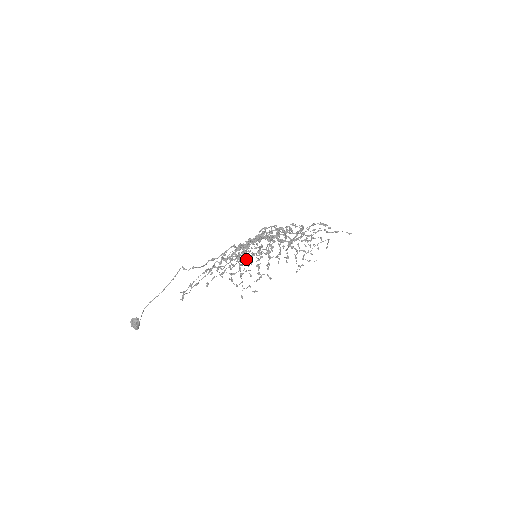
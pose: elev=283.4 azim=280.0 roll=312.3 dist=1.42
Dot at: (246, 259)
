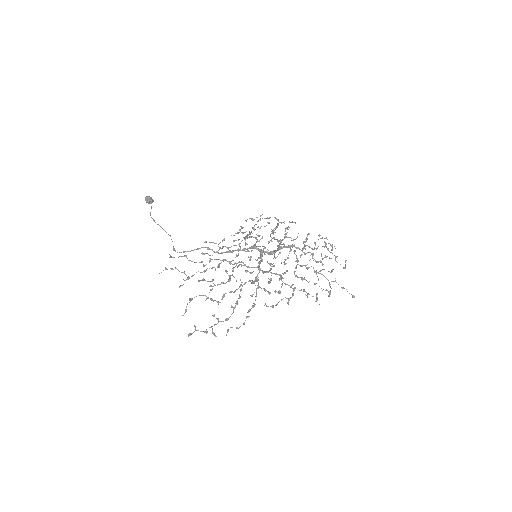
Dot at: (246, 251)
